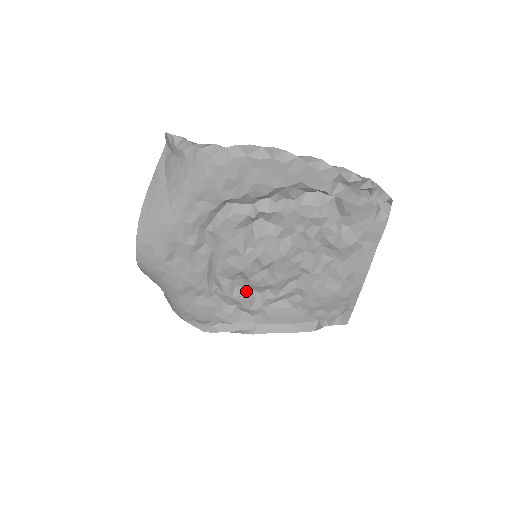
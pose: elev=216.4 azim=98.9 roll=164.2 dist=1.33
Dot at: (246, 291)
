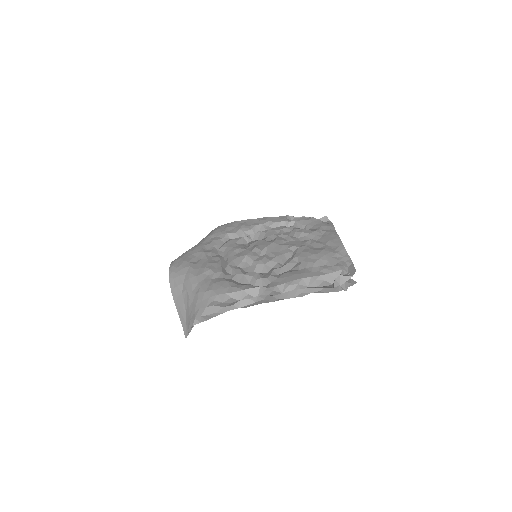
Dot at: occluded
